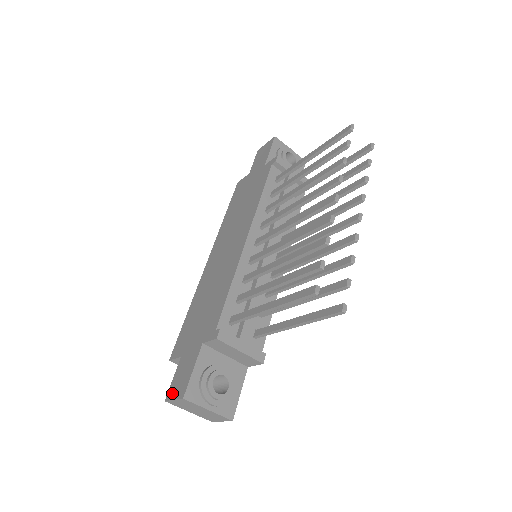
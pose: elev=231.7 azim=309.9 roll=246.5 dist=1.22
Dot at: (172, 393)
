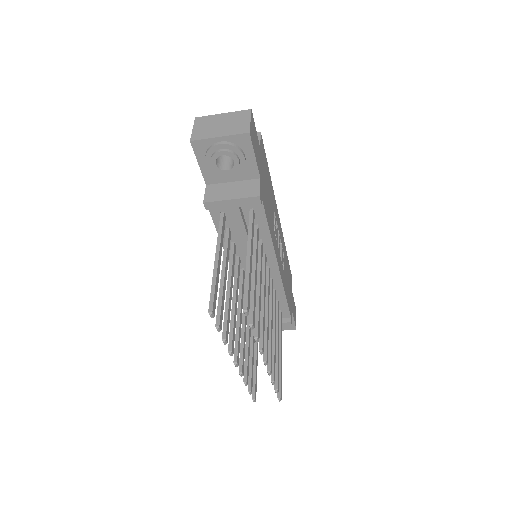
Dot at: occluded
